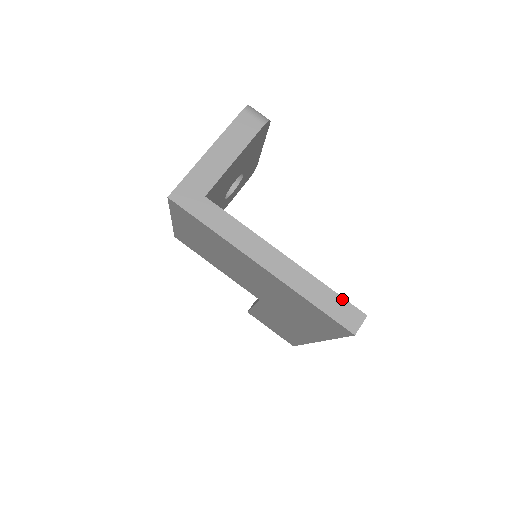
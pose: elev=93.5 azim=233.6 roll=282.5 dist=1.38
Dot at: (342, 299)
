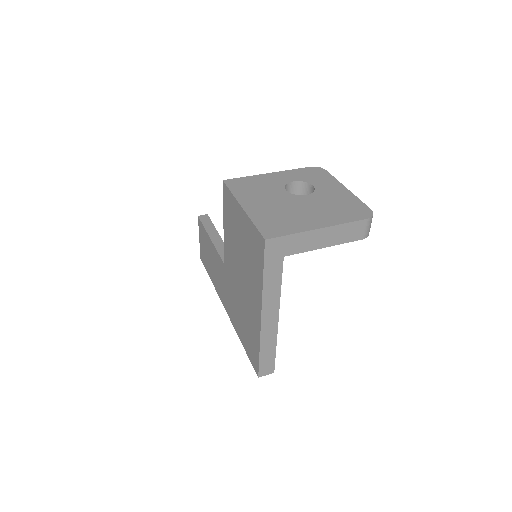
Dot at: (274, 359)
